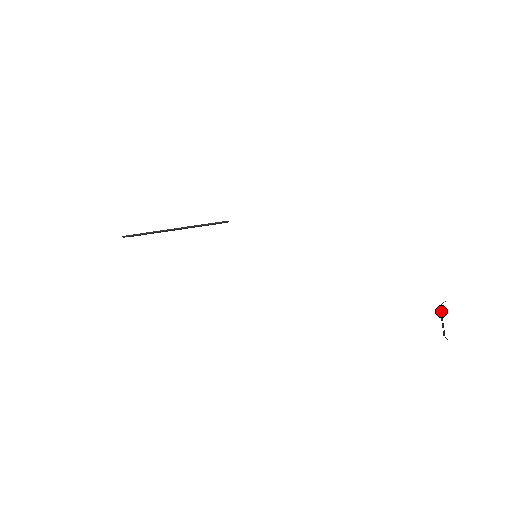
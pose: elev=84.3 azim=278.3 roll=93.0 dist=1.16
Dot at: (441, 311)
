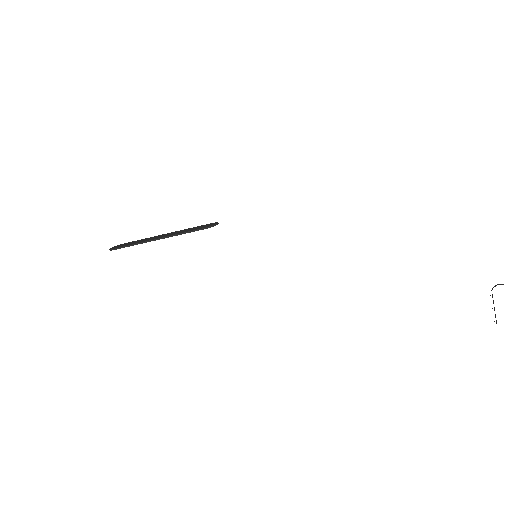
Dot at: (492, 296)
